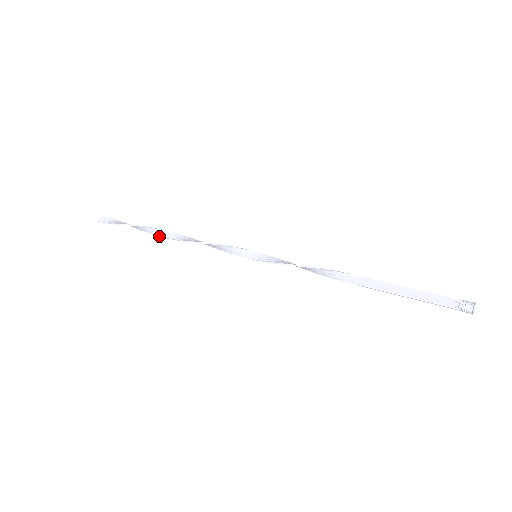
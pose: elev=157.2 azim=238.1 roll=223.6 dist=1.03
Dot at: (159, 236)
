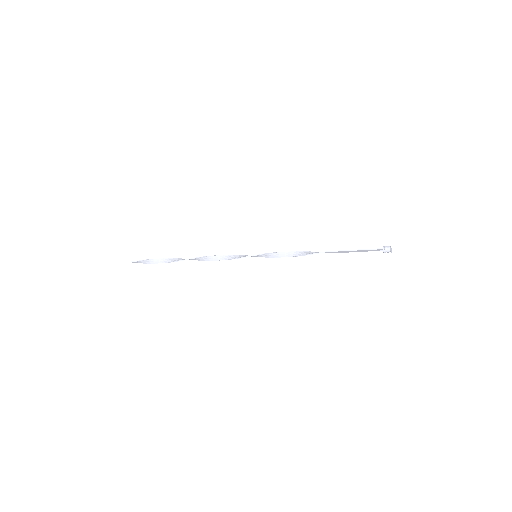
Dot at: (182, 260)
